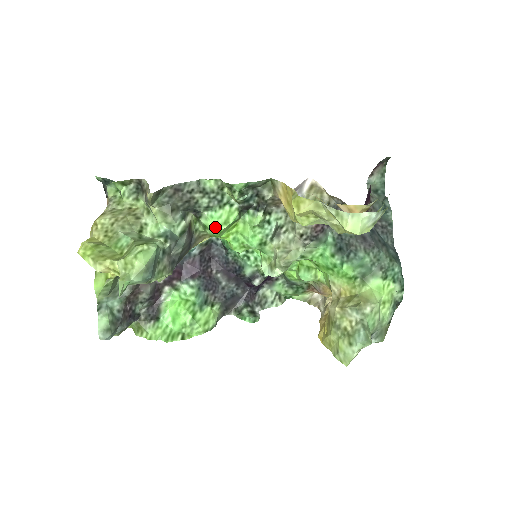
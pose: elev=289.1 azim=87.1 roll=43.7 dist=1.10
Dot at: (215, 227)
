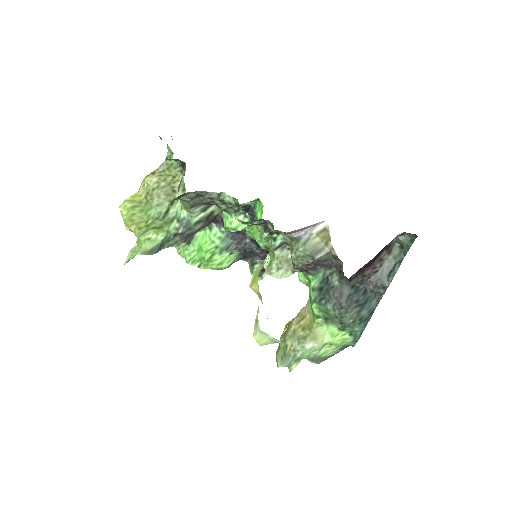
Dot at: (226, 227)
